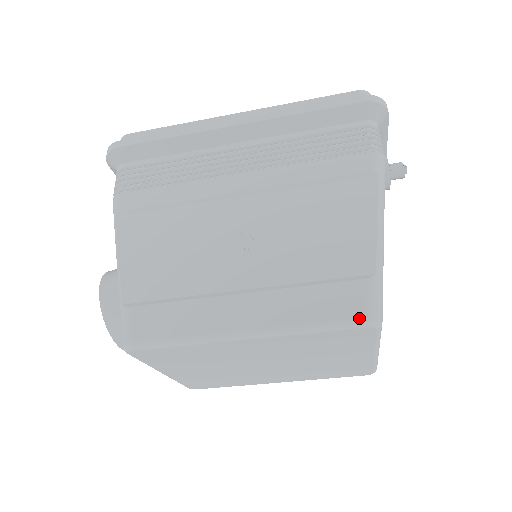
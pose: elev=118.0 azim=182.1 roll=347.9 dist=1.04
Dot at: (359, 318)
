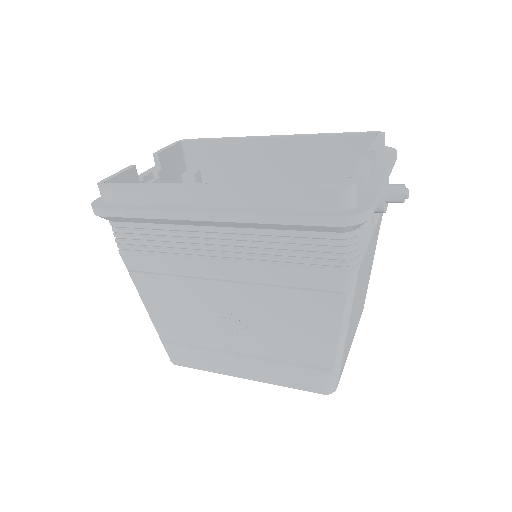
Dot at: (319, 392)
